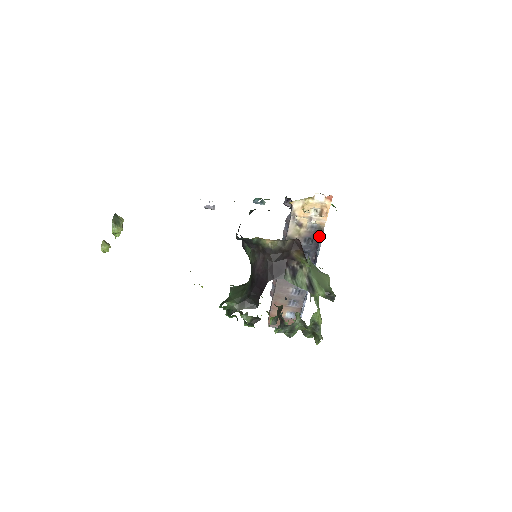
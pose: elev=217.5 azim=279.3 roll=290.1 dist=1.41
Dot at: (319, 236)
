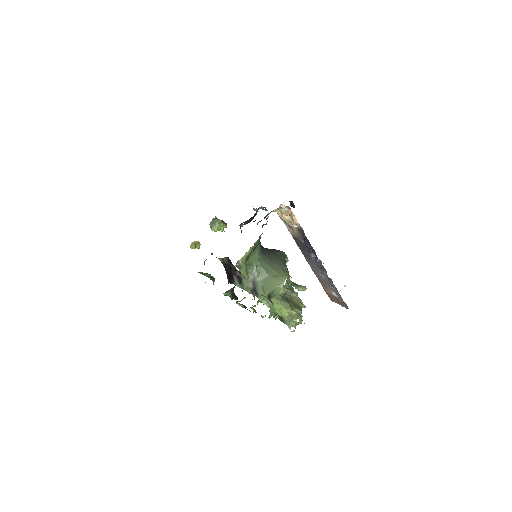
Dot at: occluded
